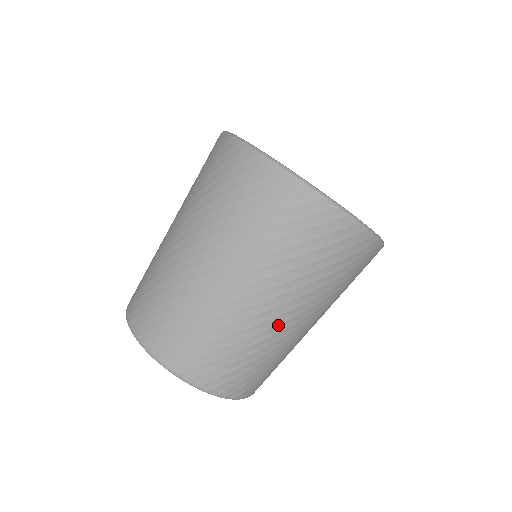
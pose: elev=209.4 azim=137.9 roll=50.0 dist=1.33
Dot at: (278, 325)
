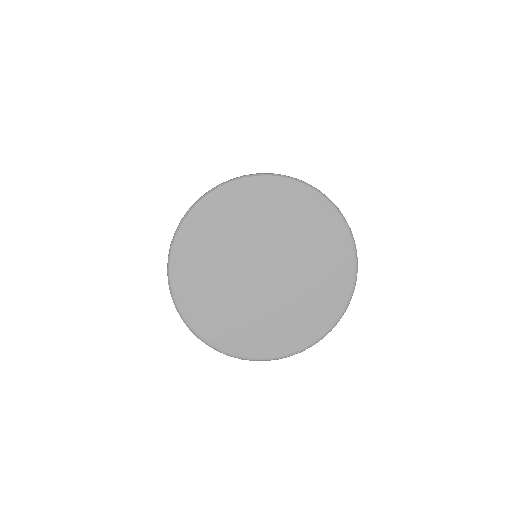
Dot at: occluded
